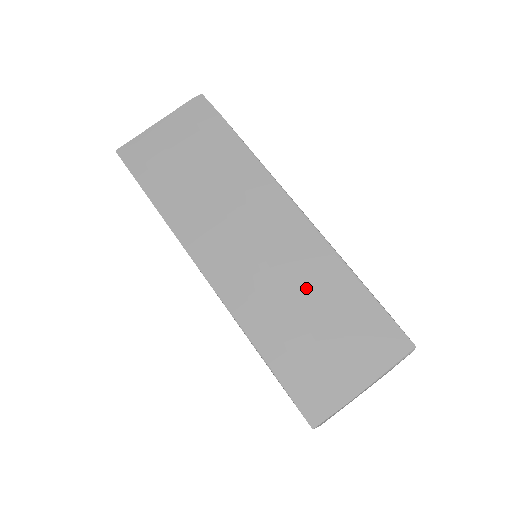
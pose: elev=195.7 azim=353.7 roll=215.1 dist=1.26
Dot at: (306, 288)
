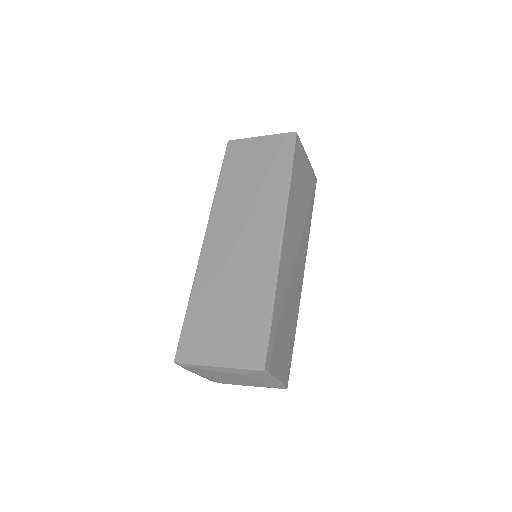
Dot at: (242, 285)
